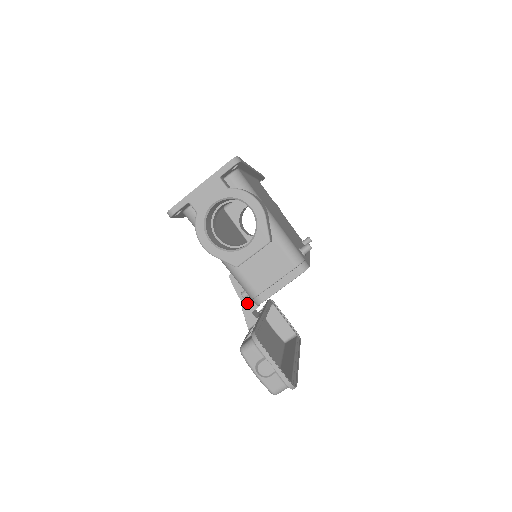
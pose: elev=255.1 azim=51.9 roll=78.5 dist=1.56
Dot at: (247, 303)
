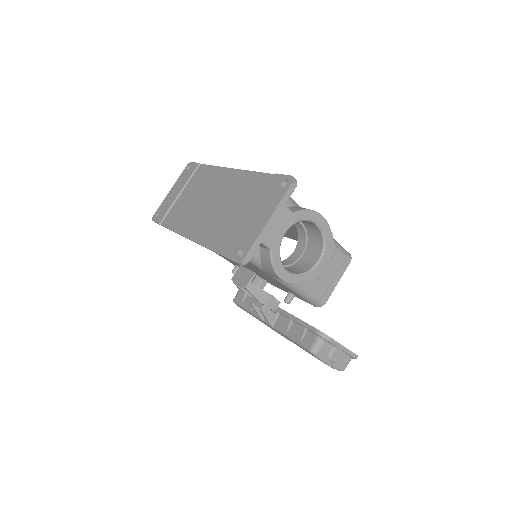
Dot at: (270, 305)
